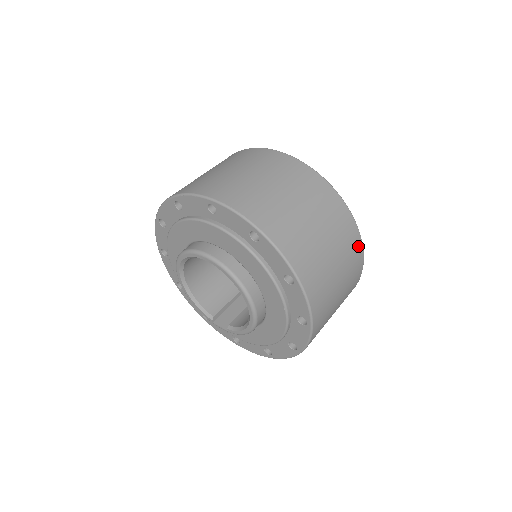
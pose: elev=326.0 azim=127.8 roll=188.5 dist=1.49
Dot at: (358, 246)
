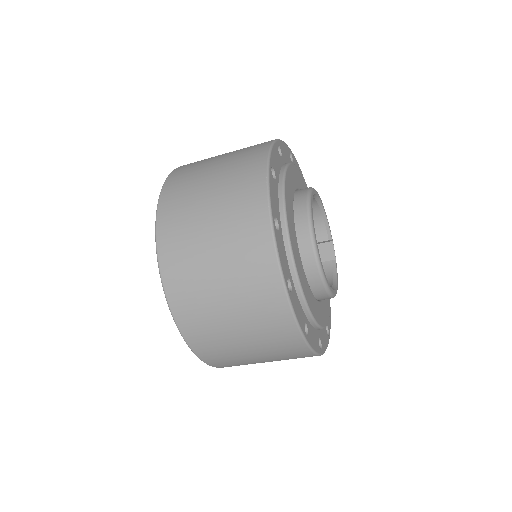
Dot at: (304, 353)
